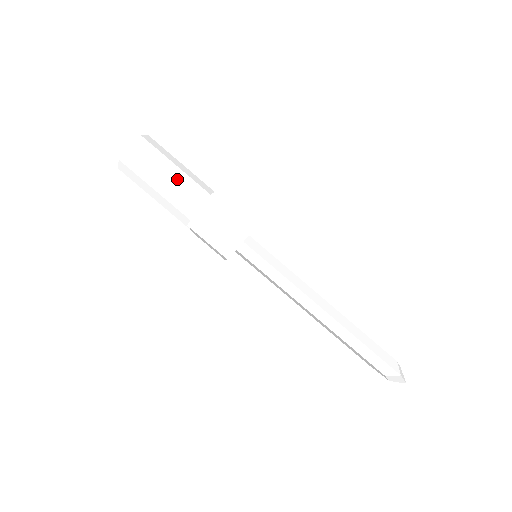
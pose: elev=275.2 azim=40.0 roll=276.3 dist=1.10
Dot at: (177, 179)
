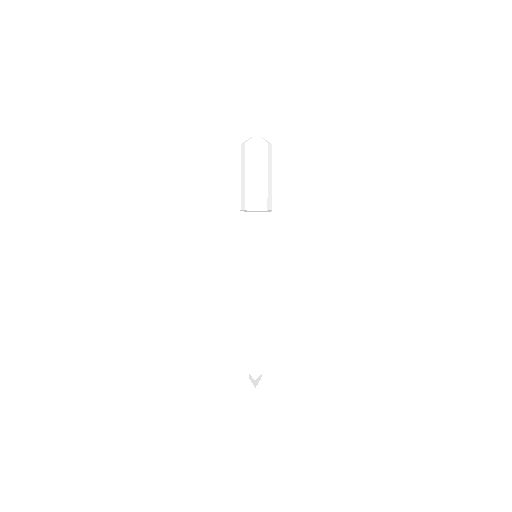
Dot at: (261, 182)
